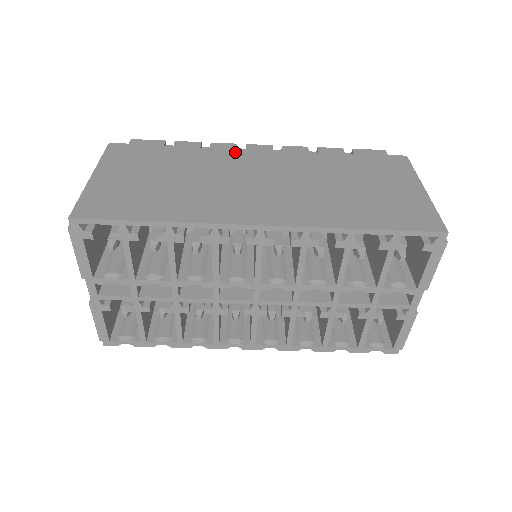
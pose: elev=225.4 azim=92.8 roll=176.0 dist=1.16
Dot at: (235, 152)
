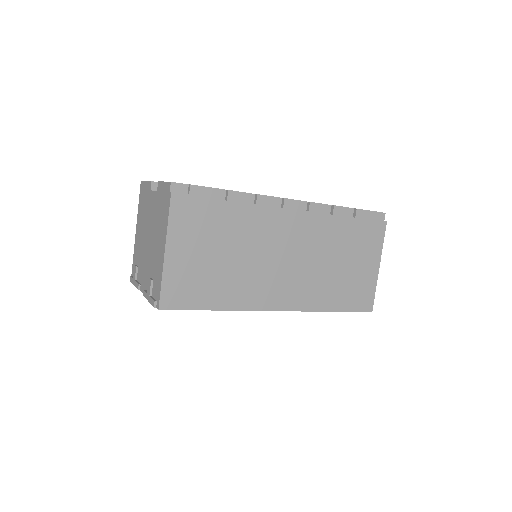
Dot at: (274, 213)
